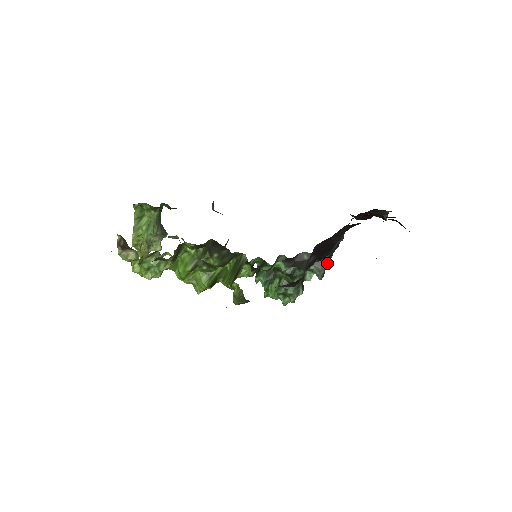
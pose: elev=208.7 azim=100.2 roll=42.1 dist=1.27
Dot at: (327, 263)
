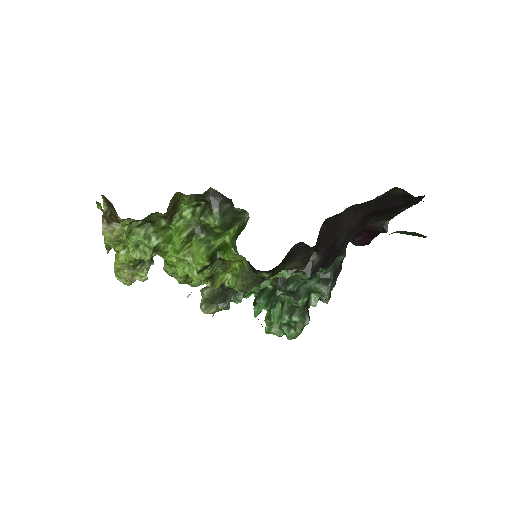
Dot at: (332, 281)
